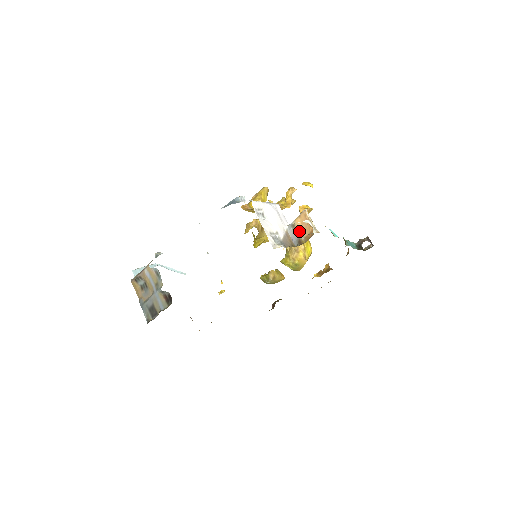
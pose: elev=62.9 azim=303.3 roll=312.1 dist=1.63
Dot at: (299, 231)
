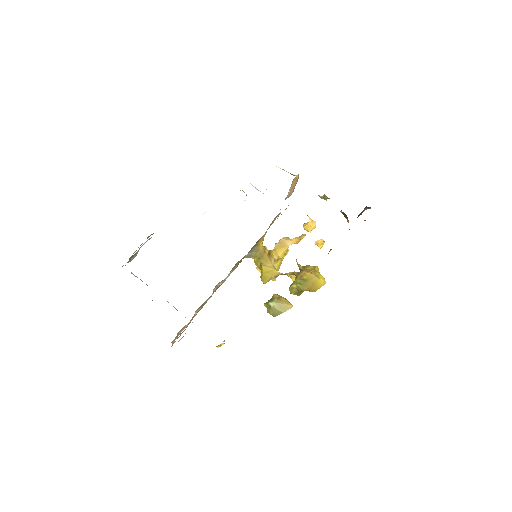
Dot at: (290, 193)
